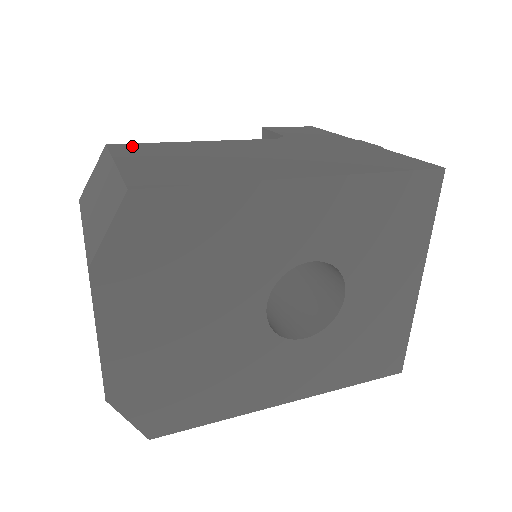
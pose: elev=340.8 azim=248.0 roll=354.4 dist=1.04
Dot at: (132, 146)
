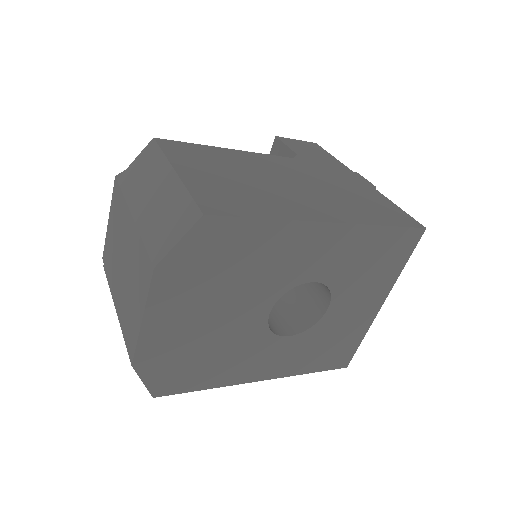
Dot at: (178, 146)
